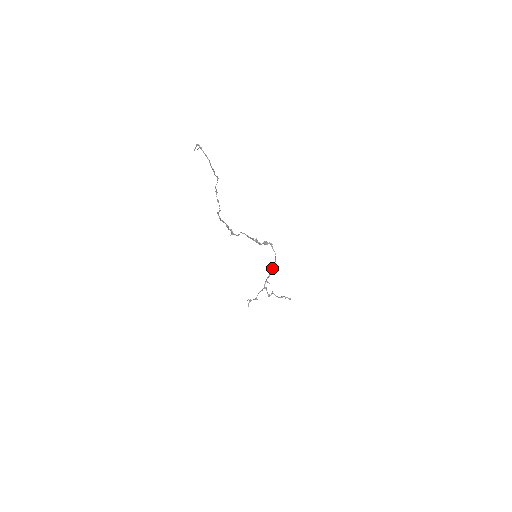
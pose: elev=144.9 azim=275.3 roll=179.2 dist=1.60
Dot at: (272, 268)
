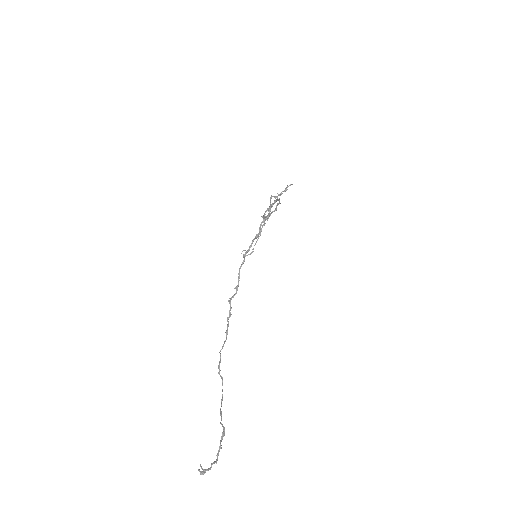
Dot at: (273, 204)
